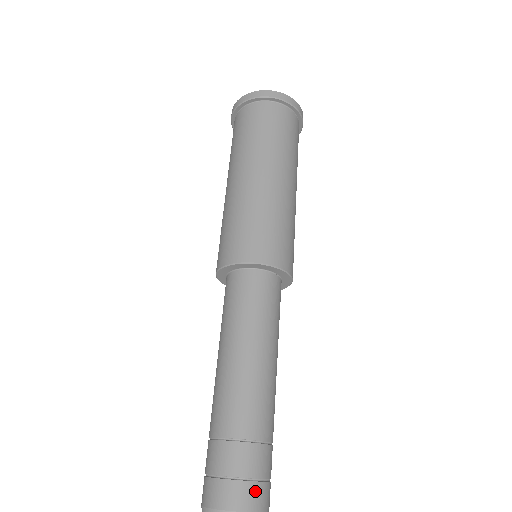
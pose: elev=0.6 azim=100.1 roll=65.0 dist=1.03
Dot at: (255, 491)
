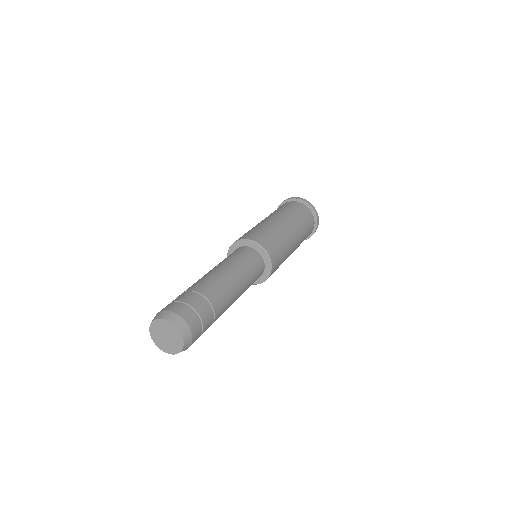
Dot at: (187, 310)
